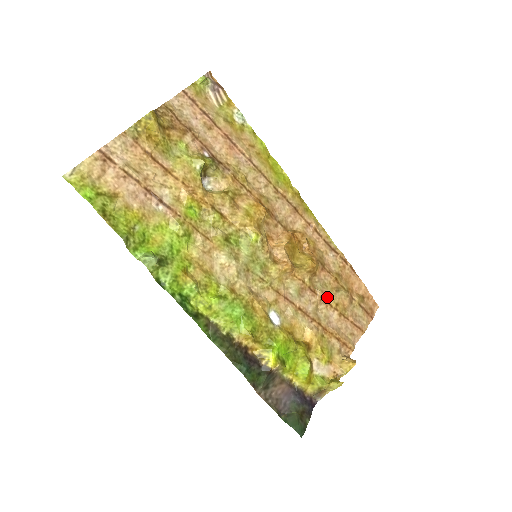
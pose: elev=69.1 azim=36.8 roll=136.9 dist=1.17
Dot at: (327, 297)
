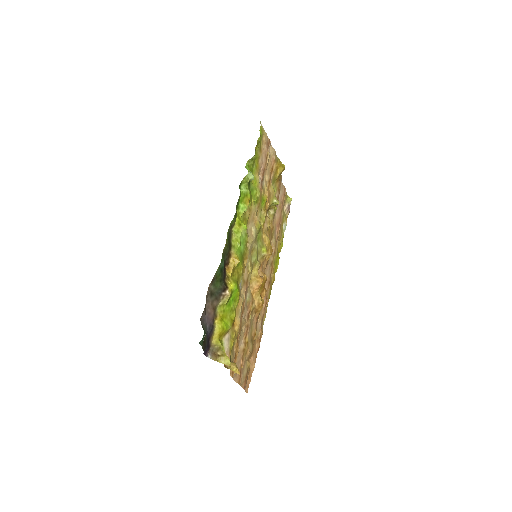
Dot at: (249, 331)
